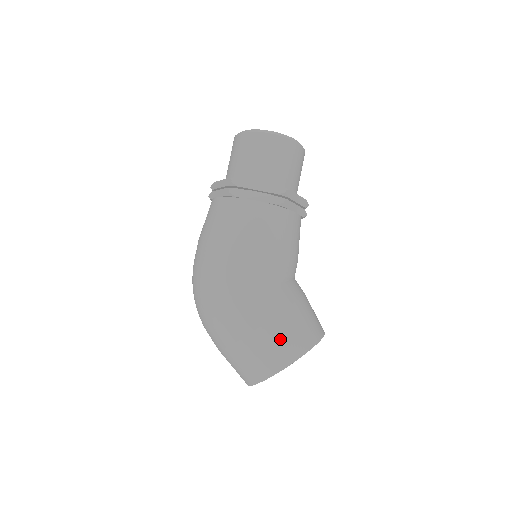
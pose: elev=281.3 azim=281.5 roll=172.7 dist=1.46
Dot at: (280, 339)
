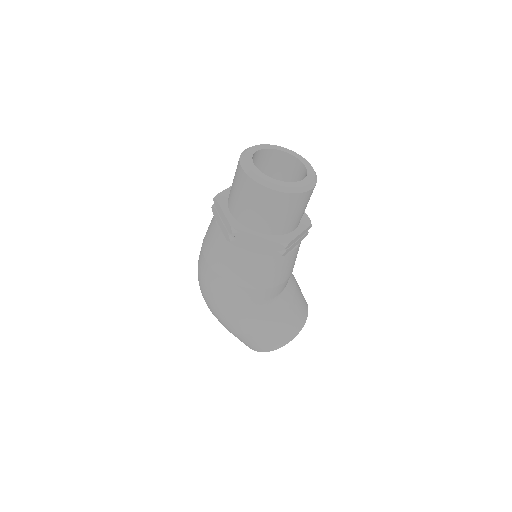
Dot at: (267, 339)
